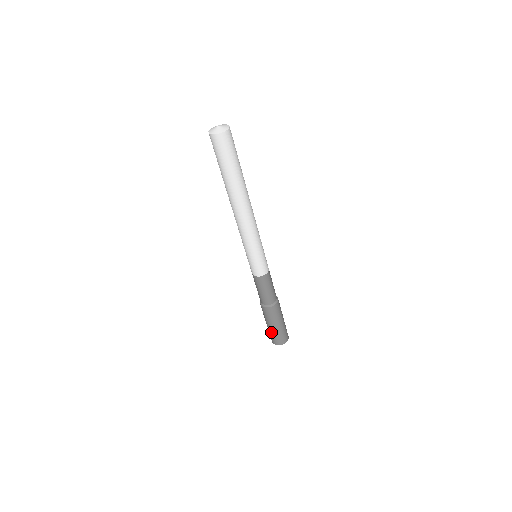
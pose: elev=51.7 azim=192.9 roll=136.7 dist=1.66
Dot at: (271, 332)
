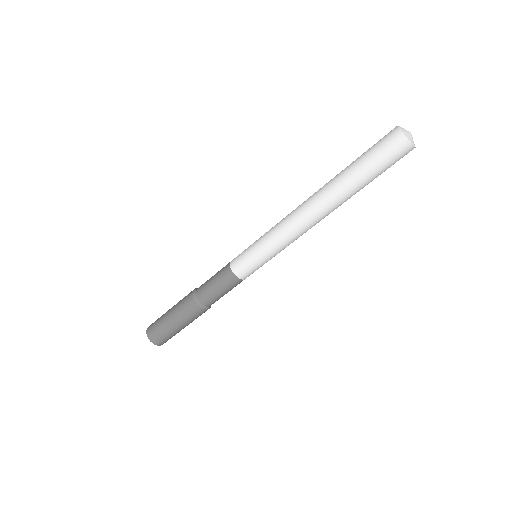
Dot at: (163, 325)
